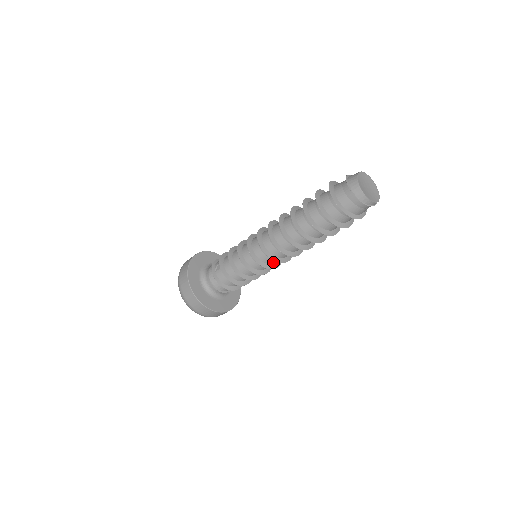
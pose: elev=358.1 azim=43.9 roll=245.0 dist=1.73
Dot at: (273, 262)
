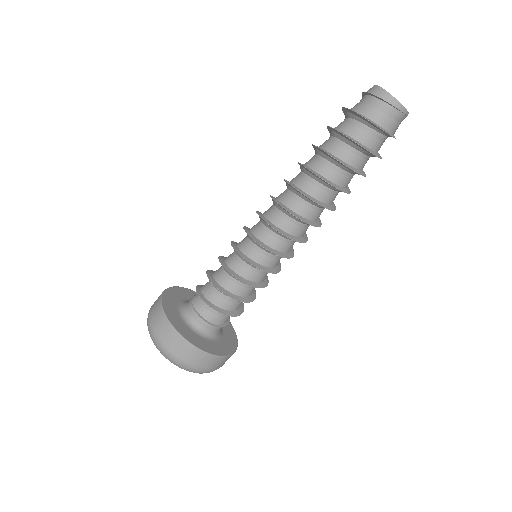
Dot at: (275, 244)
